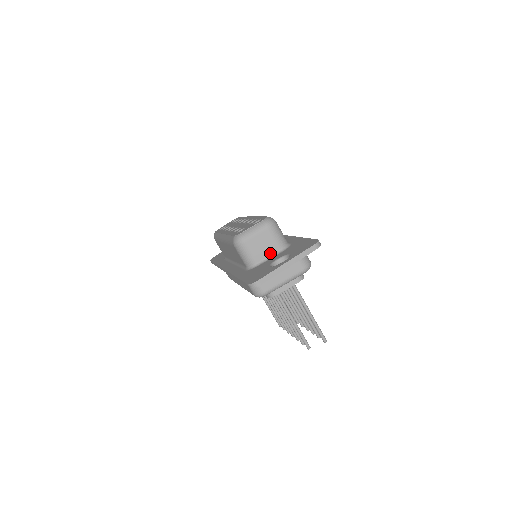
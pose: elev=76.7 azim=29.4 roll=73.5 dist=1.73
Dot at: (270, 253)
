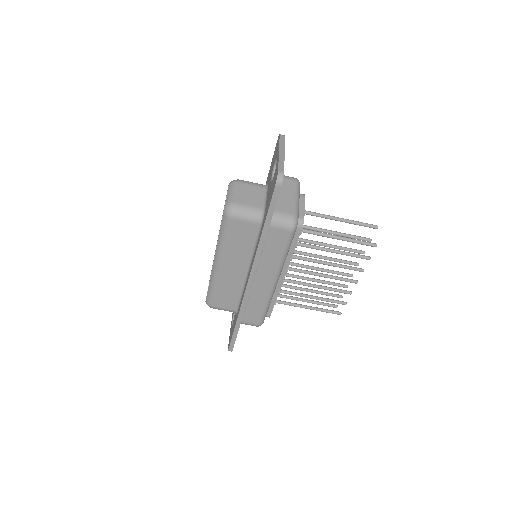
Dot at: (262, 195)
